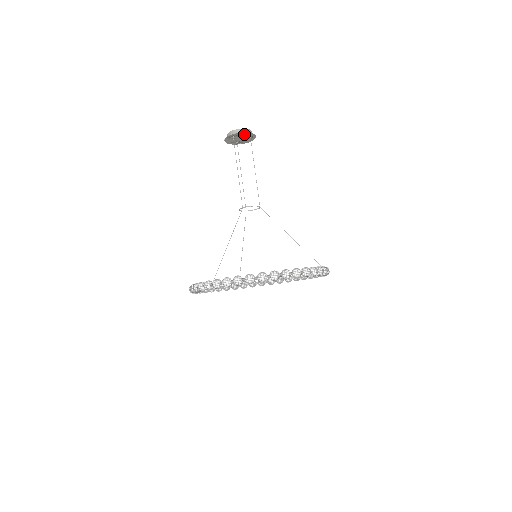
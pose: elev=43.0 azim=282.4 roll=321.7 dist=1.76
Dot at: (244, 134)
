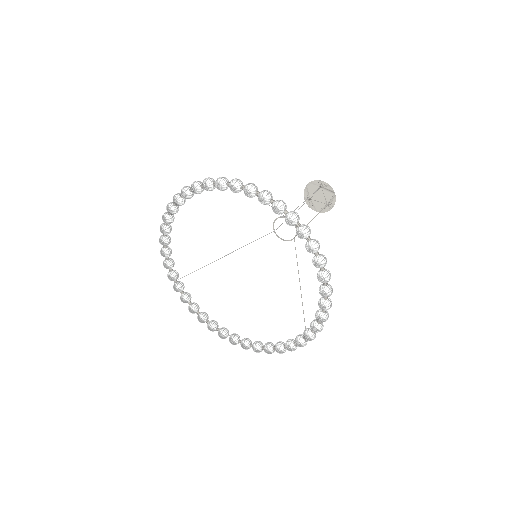
Dot at: (330, 194)
